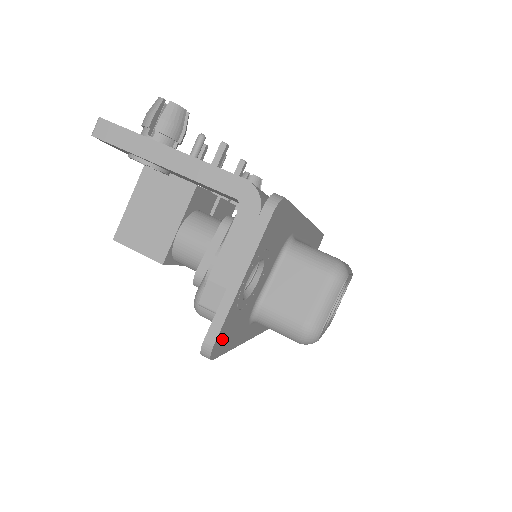
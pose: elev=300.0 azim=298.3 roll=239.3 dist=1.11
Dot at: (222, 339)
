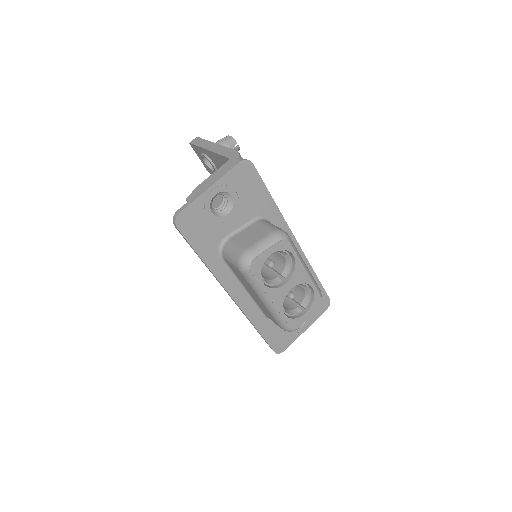
Dot at: (188, 221)
